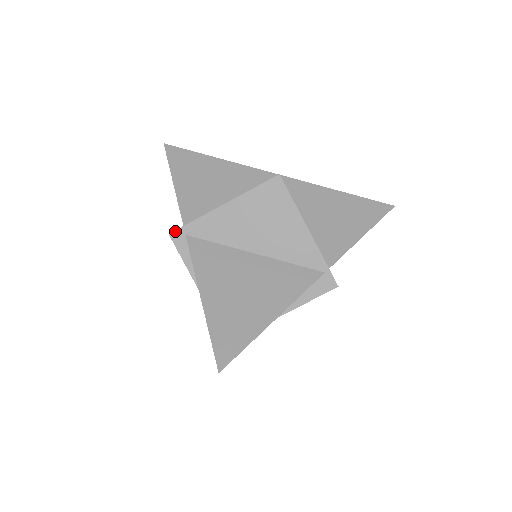
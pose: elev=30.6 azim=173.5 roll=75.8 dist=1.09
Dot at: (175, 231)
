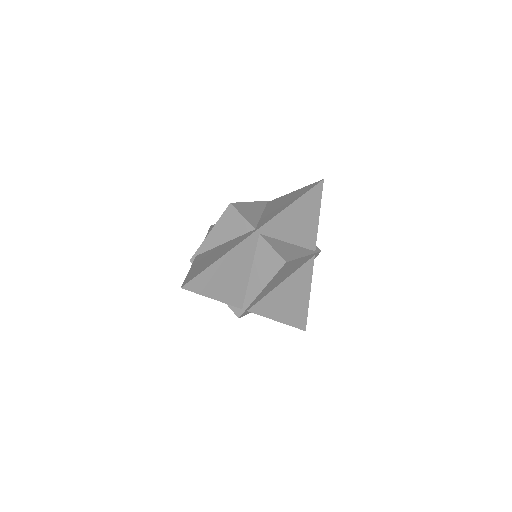
Dot at: (241, 315)
